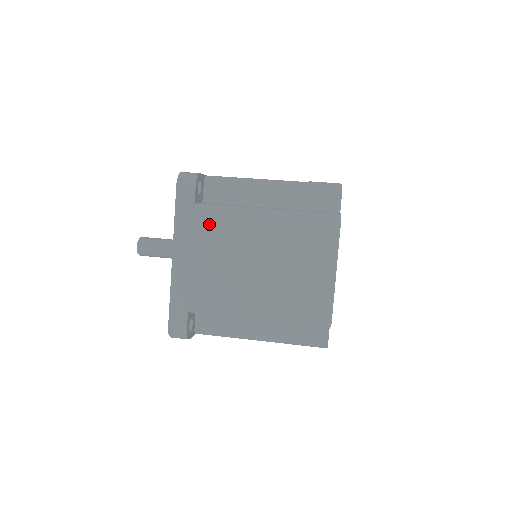
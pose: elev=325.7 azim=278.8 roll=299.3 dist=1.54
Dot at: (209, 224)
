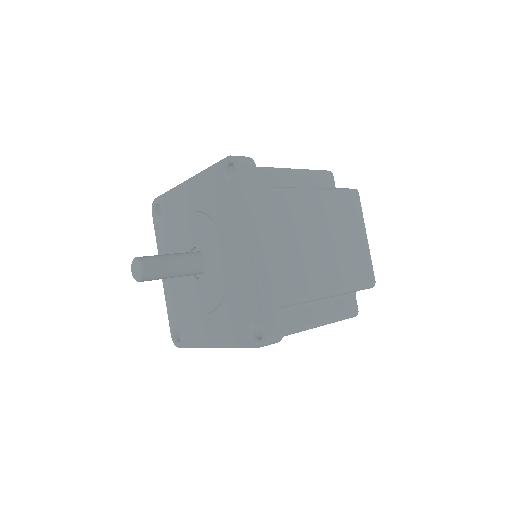
Dot at: (276, 206)
